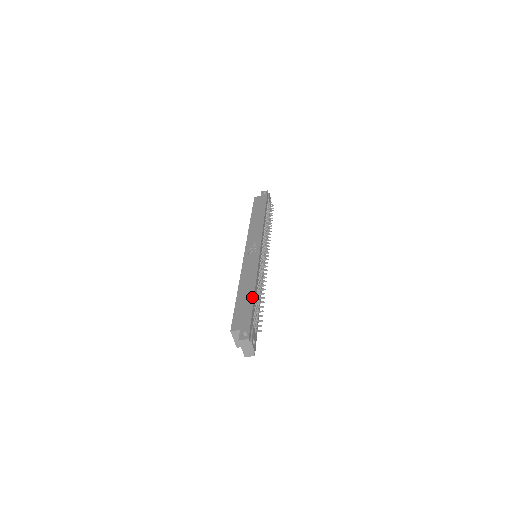
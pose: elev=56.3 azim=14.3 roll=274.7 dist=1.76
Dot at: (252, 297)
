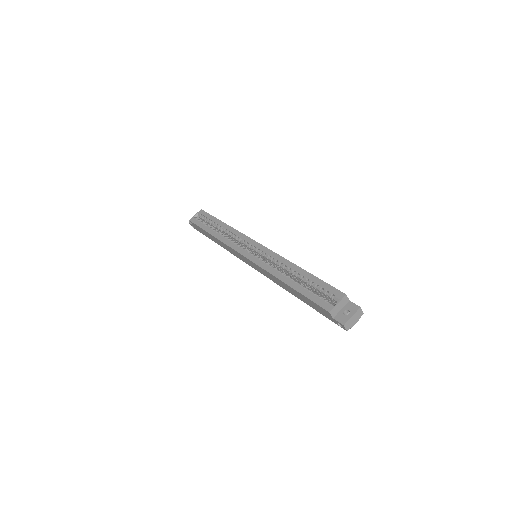
Dot at: occluded
